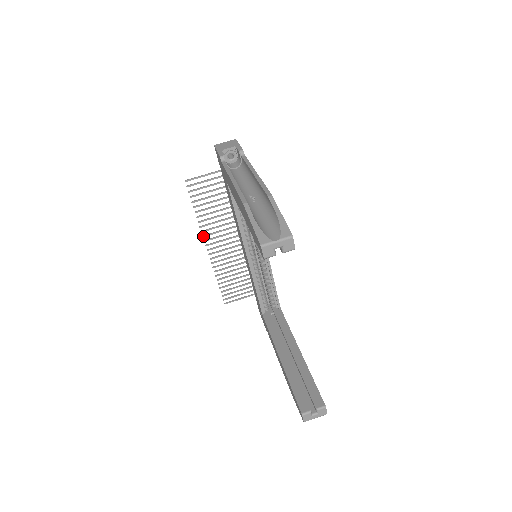
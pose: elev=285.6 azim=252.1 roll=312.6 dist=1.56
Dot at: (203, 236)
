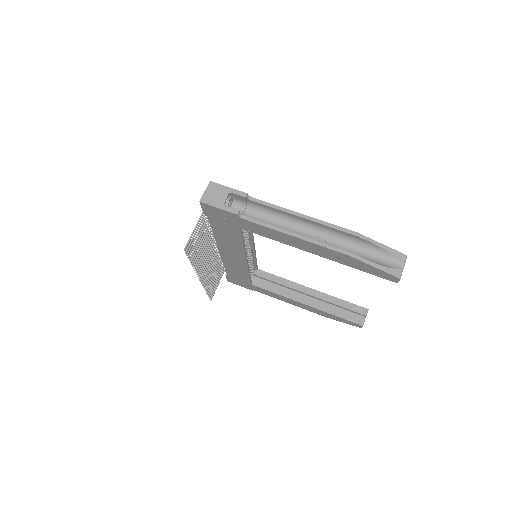
Dot at: occluded
